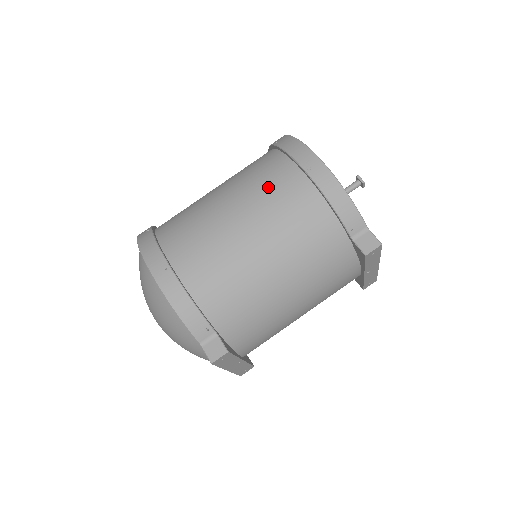
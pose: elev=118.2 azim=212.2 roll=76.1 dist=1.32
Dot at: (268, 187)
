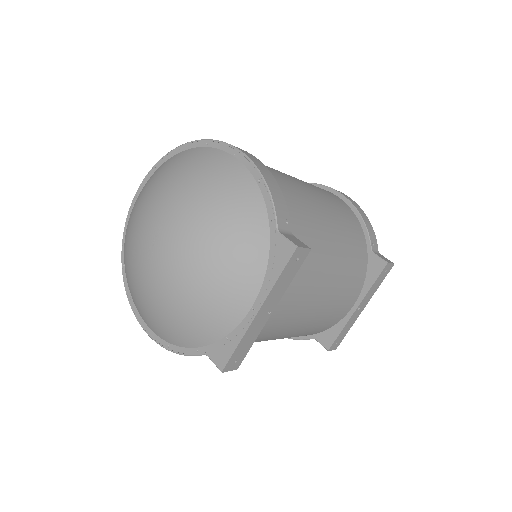
Dot at: (311, 184)
